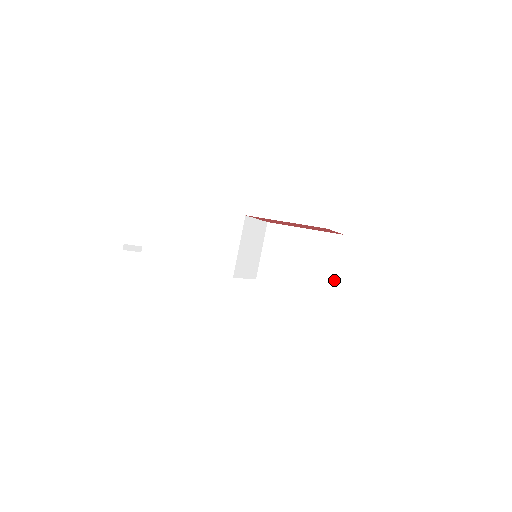
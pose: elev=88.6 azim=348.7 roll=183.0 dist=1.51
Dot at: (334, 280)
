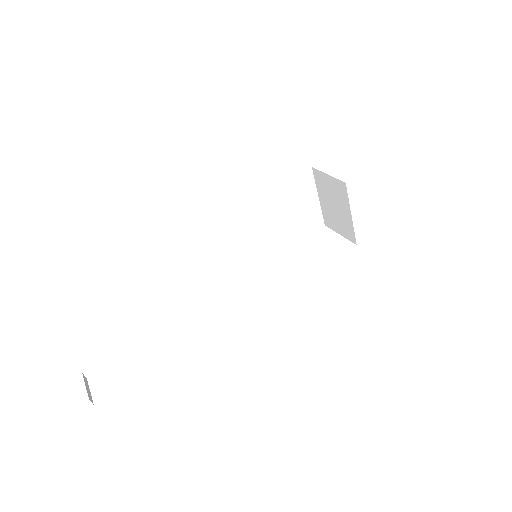
Dot at: (321, 211)
